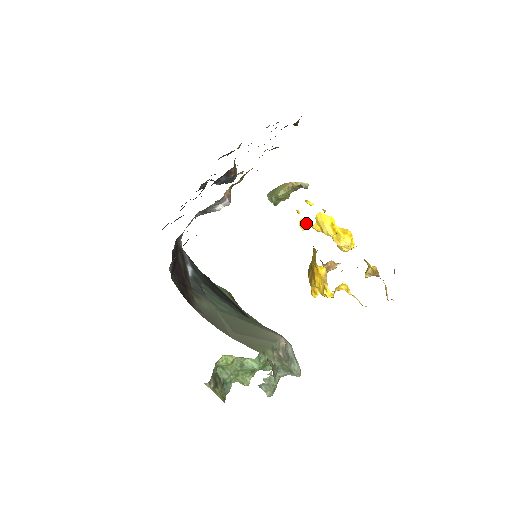
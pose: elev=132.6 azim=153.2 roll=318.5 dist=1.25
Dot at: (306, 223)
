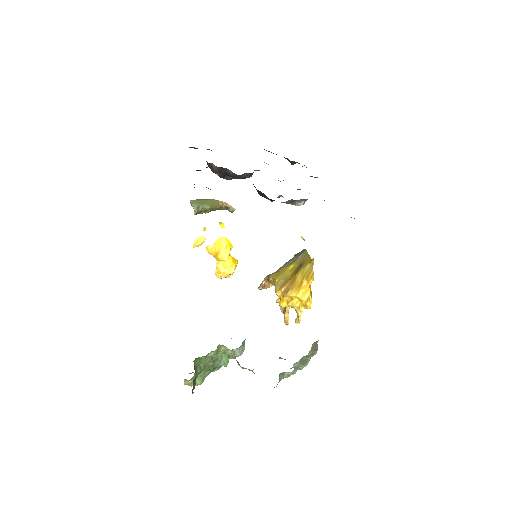
Dot at: (204, 241)
